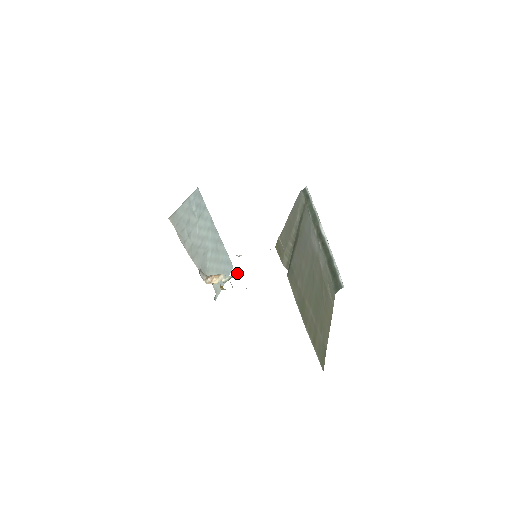
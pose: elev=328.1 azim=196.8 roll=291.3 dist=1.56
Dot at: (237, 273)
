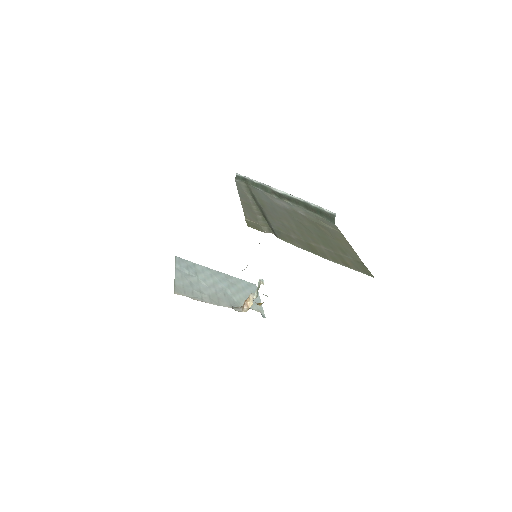
Dot at: (258, 283)
